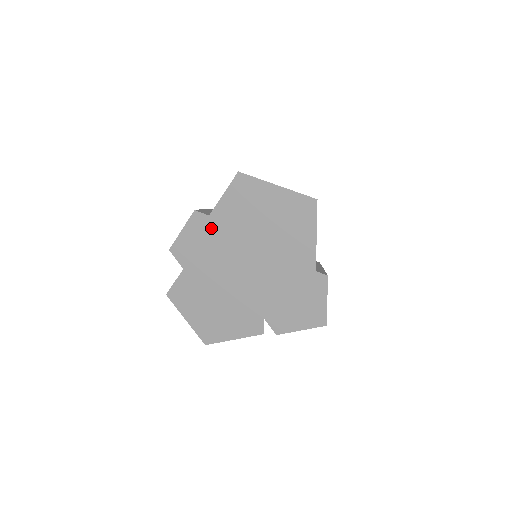
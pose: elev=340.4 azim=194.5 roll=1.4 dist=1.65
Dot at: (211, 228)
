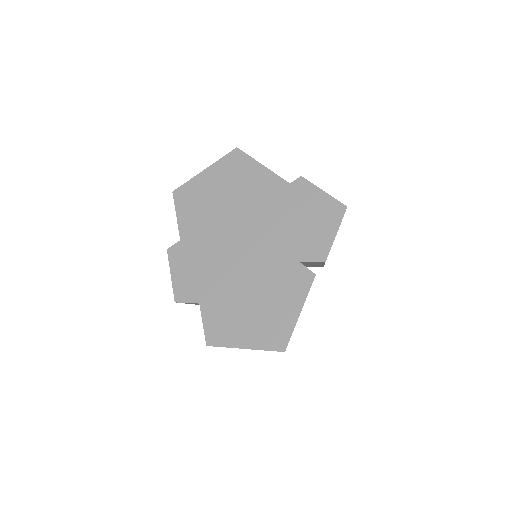
Dot at: (190, 247)
